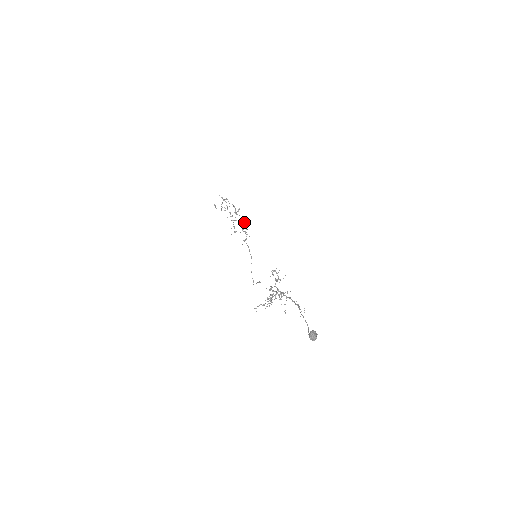
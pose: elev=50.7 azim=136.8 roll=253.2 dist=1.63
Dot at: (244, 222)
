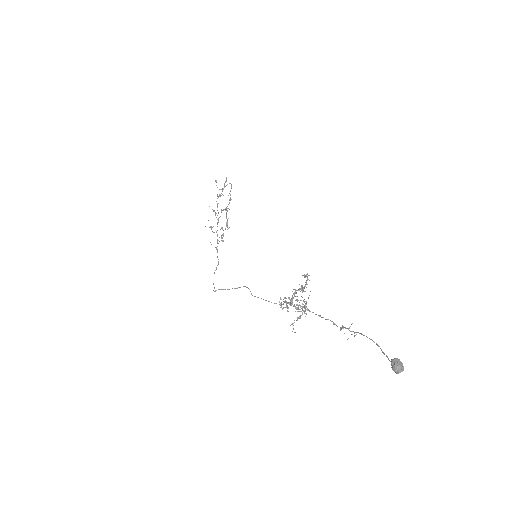
Dot at: occluded
